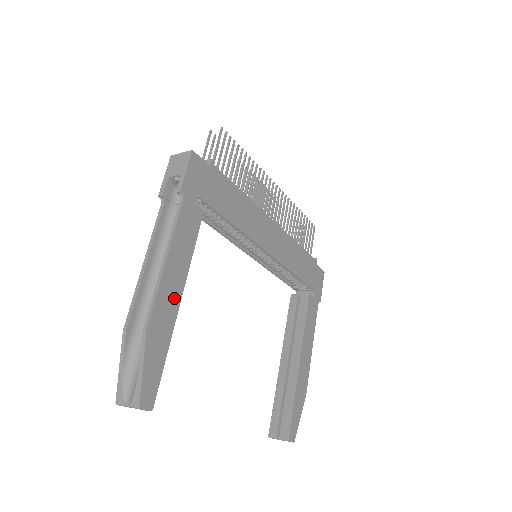
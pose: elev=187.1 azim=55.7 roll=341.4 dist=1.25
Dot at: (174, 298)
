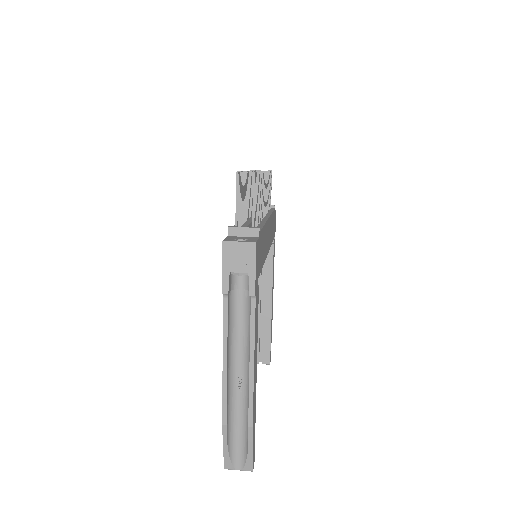
Dot at: (255, 381)
